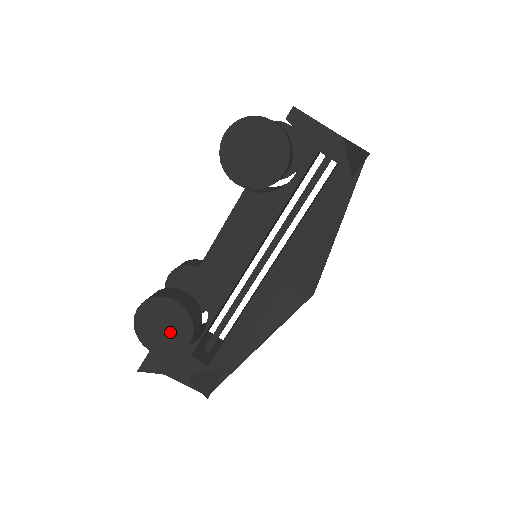
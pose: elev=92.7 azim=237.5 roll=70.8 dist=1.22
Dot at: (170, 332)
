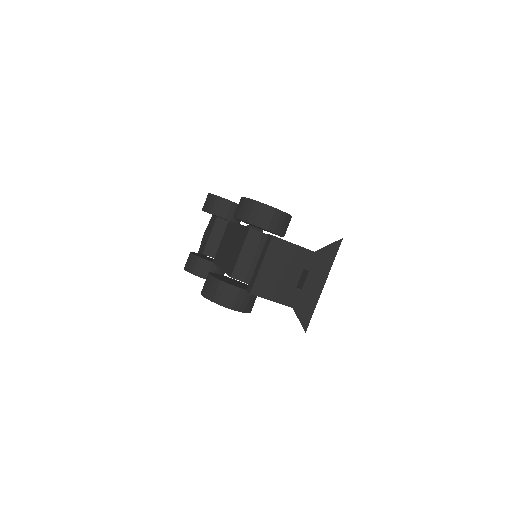
Dot at: occluded
